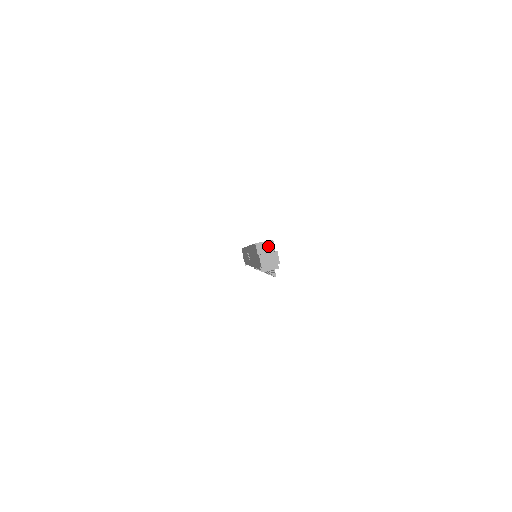
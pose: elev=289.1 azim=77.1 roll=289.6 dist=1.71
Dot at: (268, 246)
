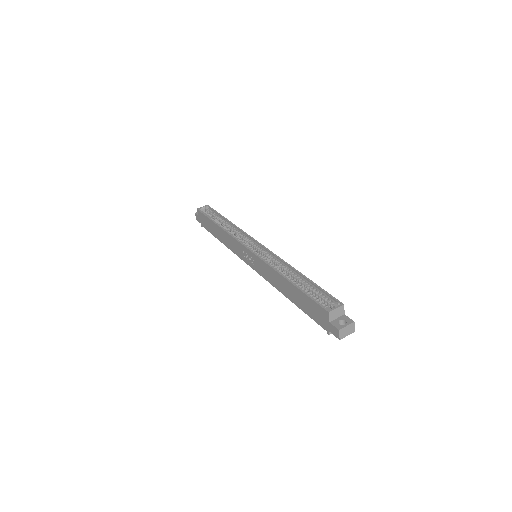
Dot at: (339, 311)
